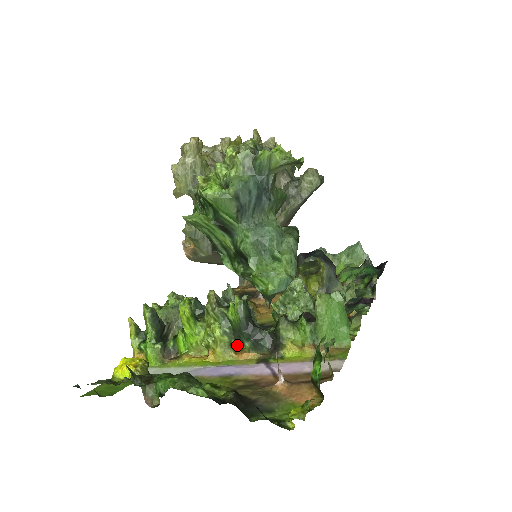
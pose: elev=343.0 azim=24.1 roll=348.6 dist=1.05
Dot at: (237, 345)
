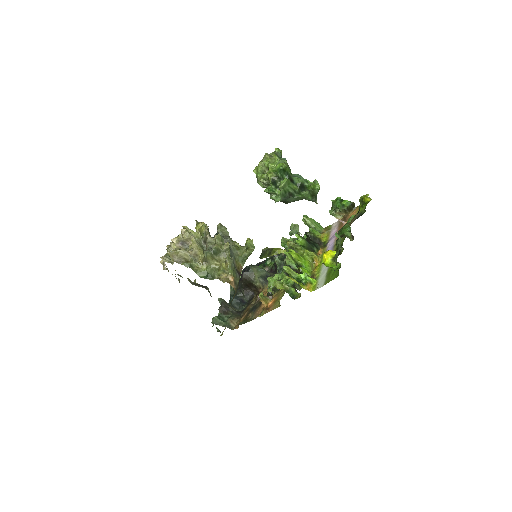
Dot at: occluded
